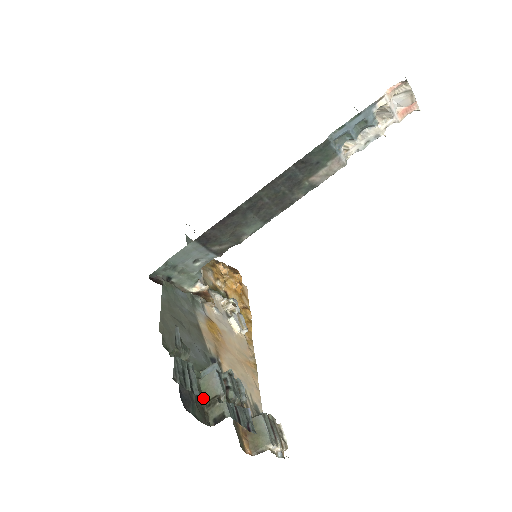
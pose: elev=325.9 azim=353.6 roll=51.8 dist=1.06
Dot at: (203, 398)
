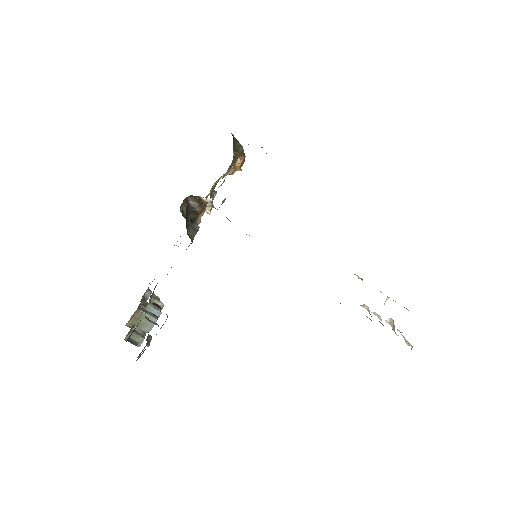
Dot at: (135, 323)
